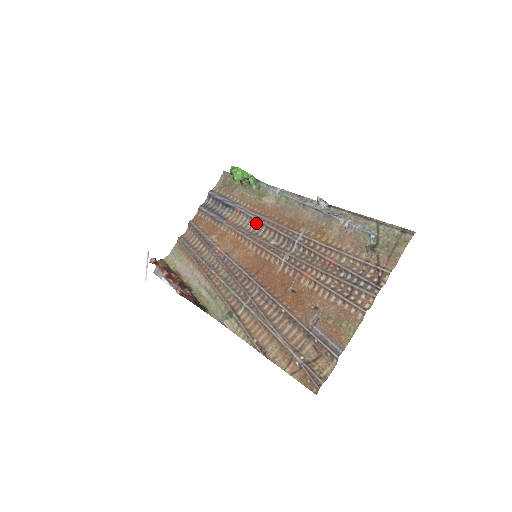
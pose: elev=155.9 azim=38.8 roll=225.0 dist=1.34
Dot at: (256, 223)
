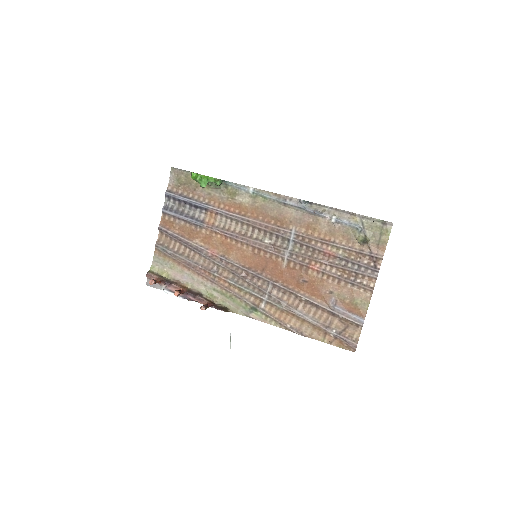
Dot at: (240, 224)
